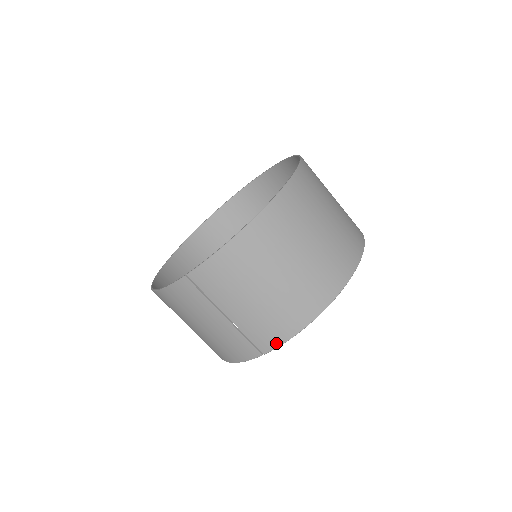
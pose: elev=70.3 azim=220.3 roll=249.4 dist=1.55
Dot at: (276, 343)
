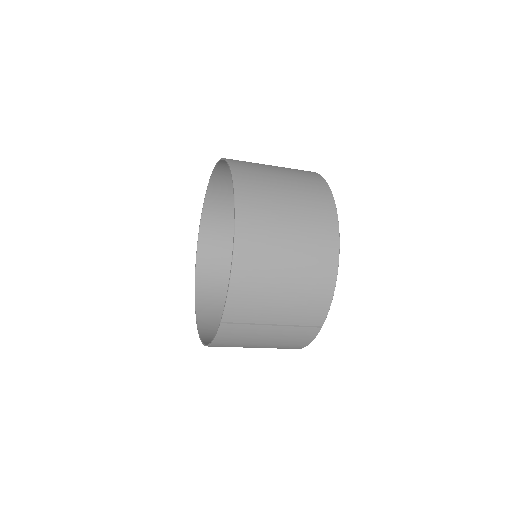
Dot at: (324, 313)
